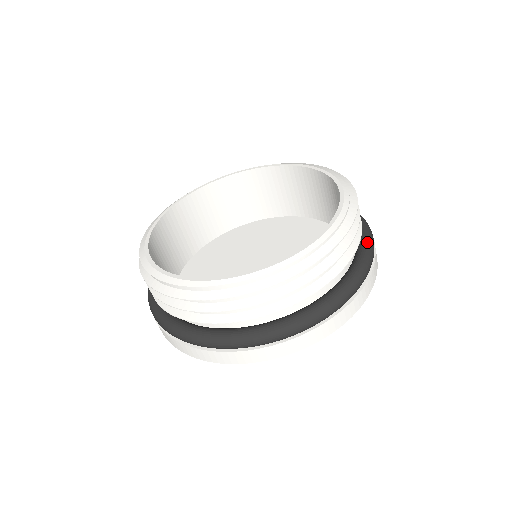
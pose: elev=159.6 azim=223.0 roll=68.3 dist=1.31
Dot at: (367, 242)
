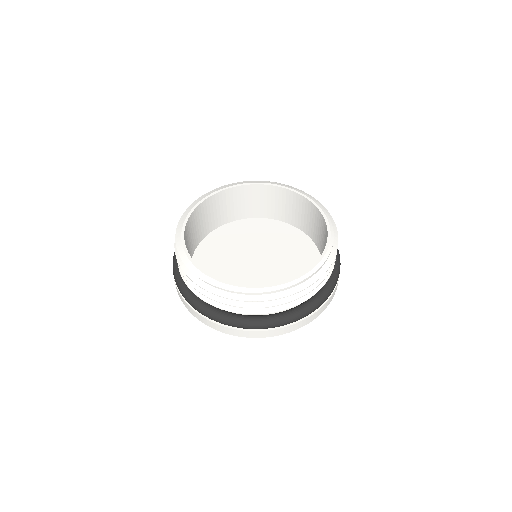
Dot at: occluded
